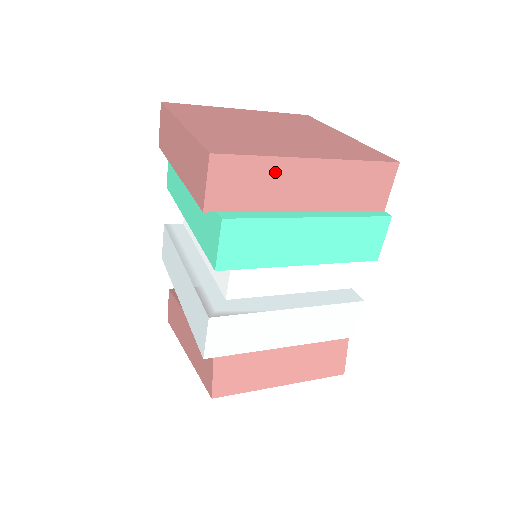
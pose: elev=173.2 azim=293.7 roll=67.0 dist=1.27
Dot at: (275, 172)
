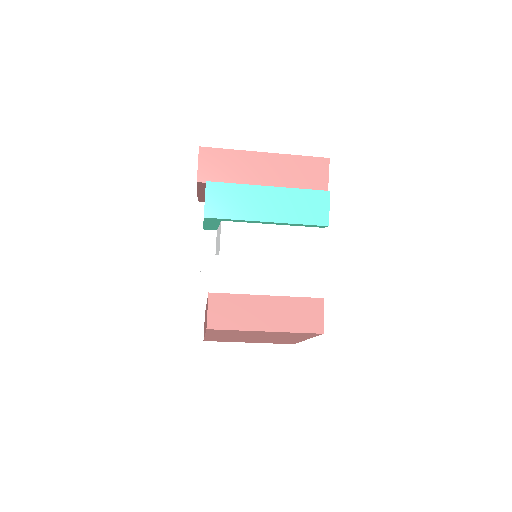
Dot at: (241, 160)
